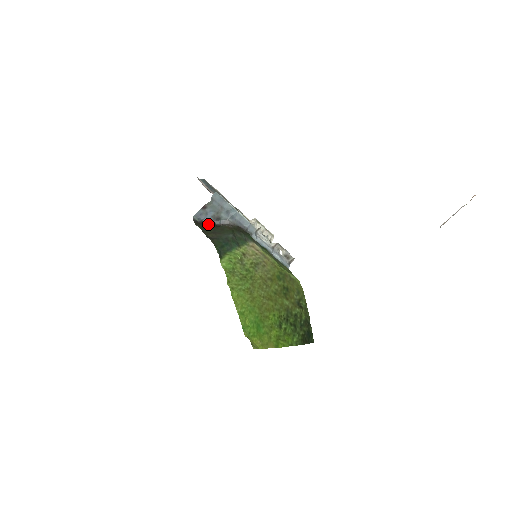
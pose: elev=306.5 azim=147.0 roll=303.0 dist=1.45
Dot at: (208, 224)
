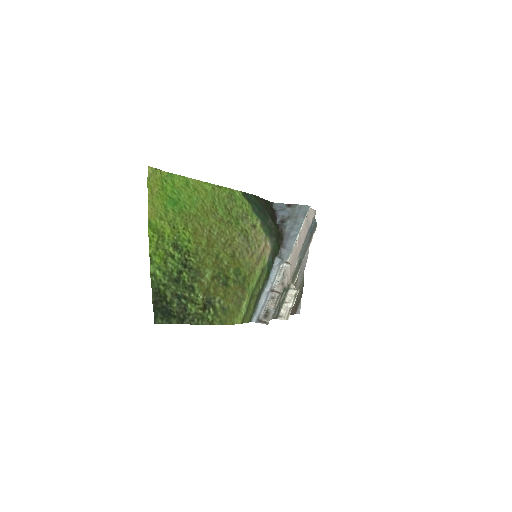
Dot at: (274, 212)
